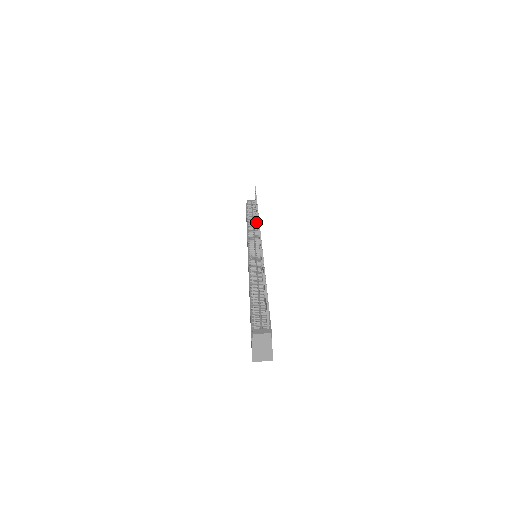
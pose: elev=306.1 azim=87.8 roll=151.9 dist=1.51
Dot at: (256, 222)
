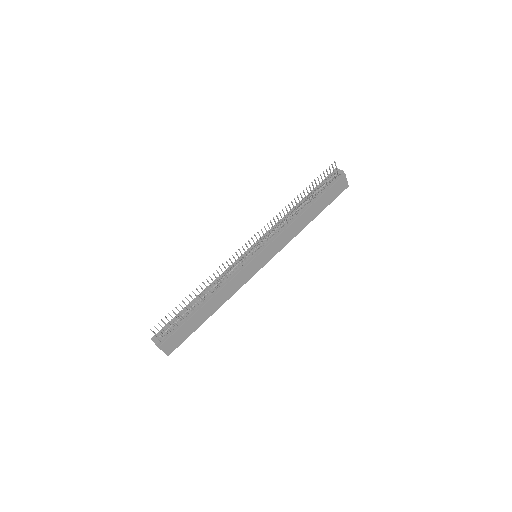
Dot at: (296, 213)
